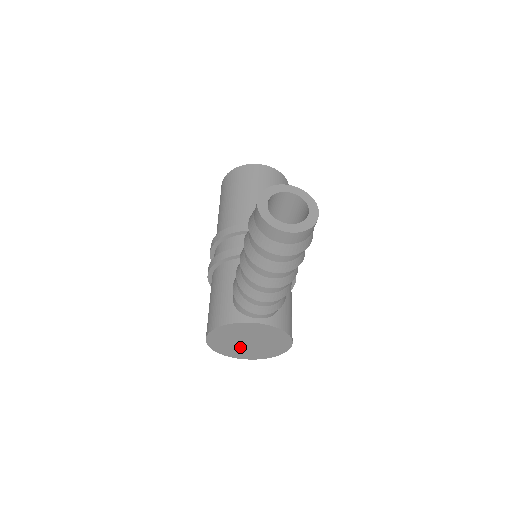
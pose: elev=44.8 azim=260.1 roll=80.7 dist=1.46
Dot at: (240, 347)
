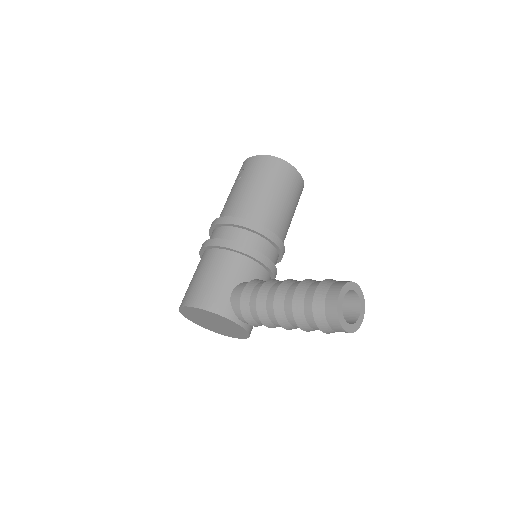
Dot at: (202, 320)
